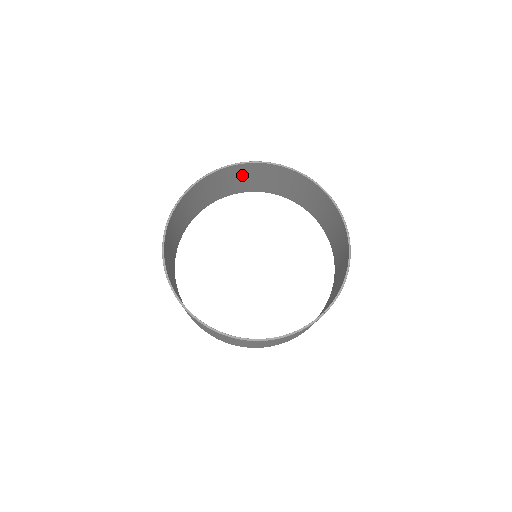
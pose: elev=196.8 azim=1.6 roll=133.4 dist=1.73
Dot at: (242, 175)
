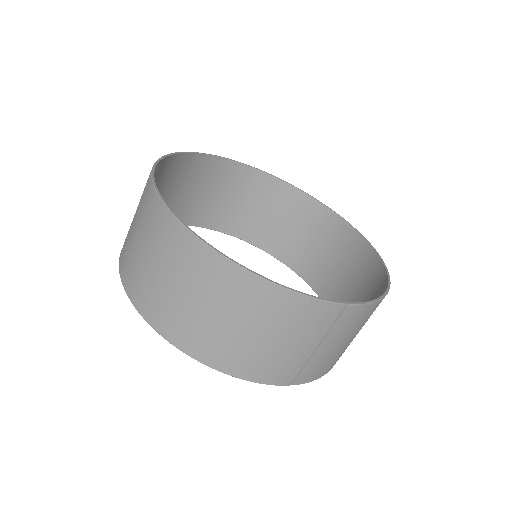
Dot at: (272, 206)
